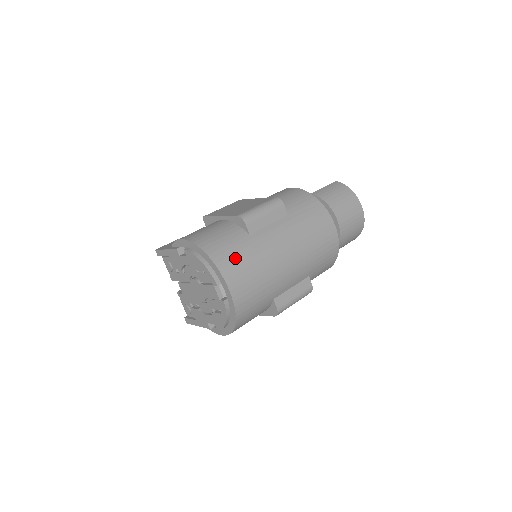
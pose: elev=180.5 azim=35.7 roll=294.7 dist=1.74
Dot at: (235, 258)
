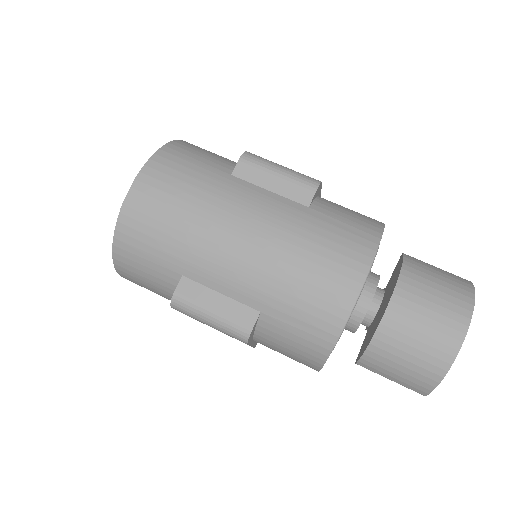
Dot at: (180, 169)
